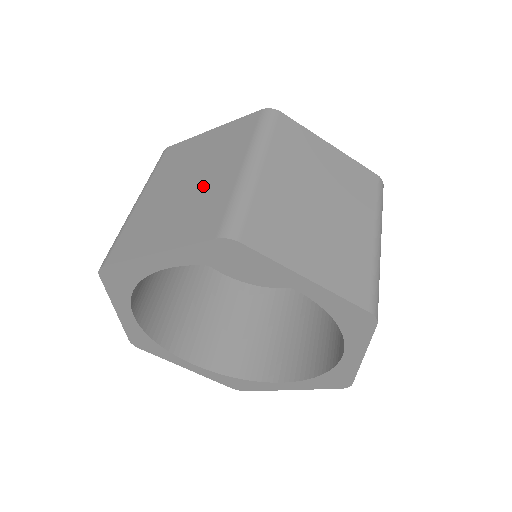
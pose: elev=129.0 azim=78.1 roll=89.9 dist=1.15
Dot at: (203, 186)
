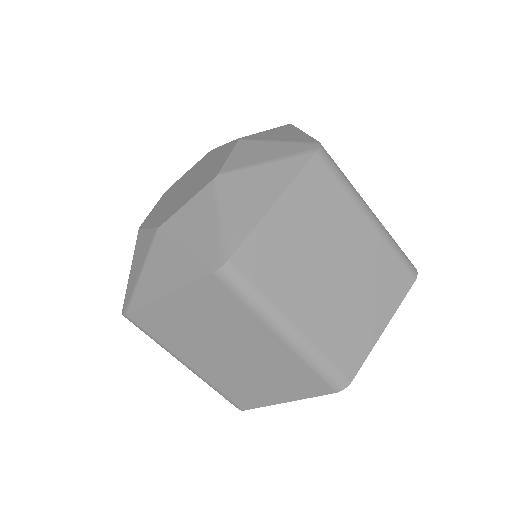
Dot at: (258, 357)
